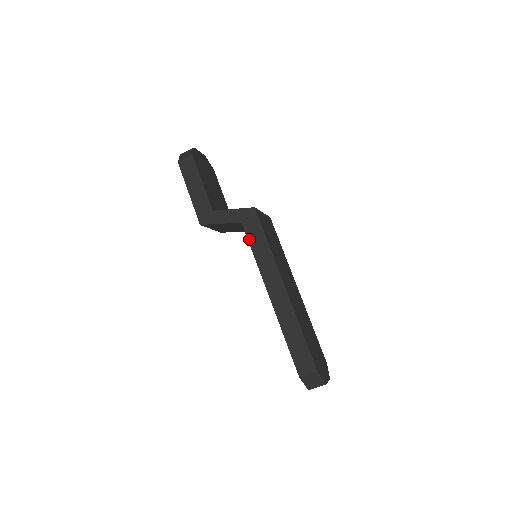
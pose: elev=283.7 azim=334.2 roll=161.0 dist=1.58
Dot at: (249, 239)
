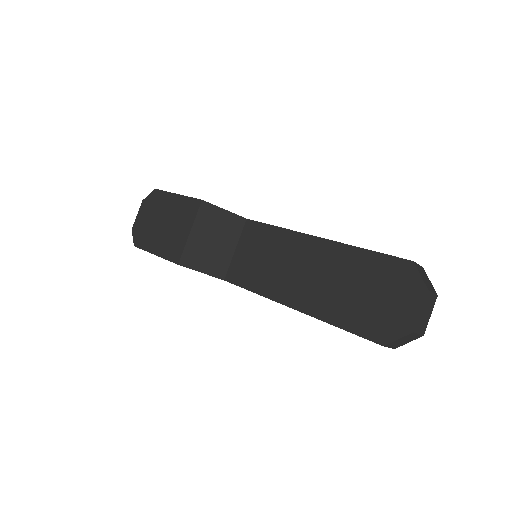
Dot at: (262, 223)
